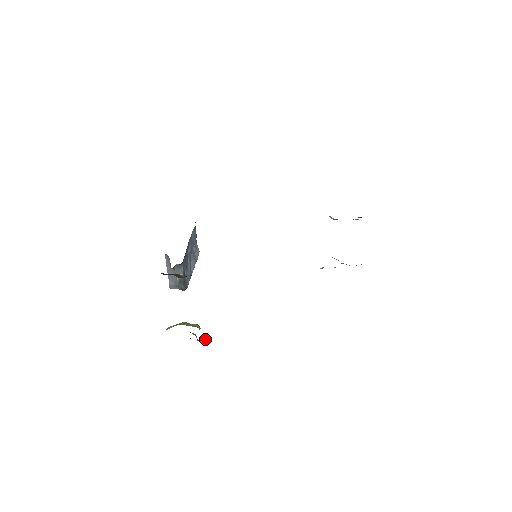
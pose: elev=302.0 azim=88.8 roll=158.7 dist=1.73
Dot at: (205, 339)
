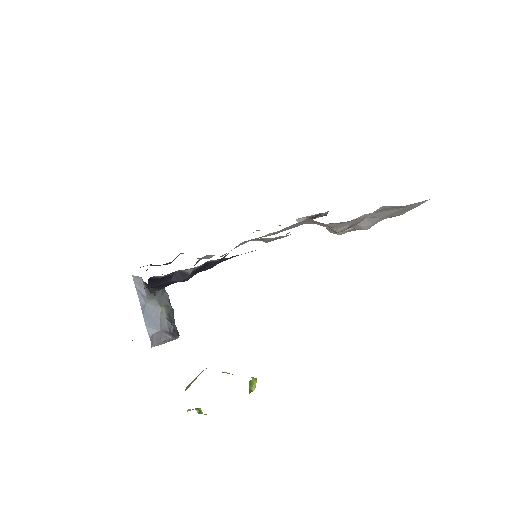
Dot at: (251, 387)
